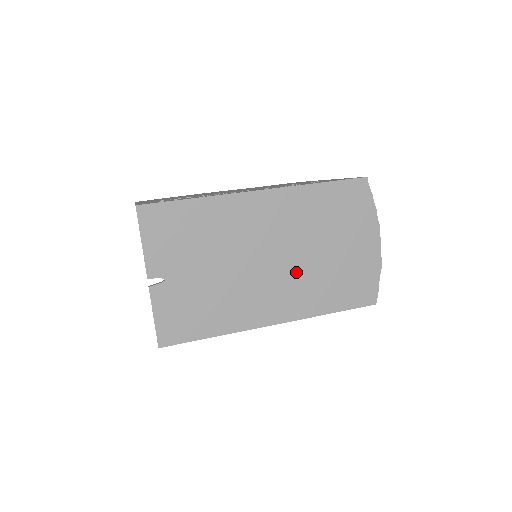
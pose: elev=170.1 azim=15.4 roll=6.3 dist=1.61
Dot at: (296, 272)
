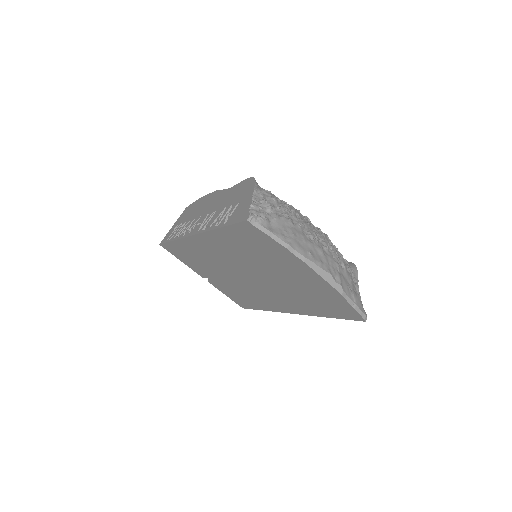
Dot at: (271, 286)
